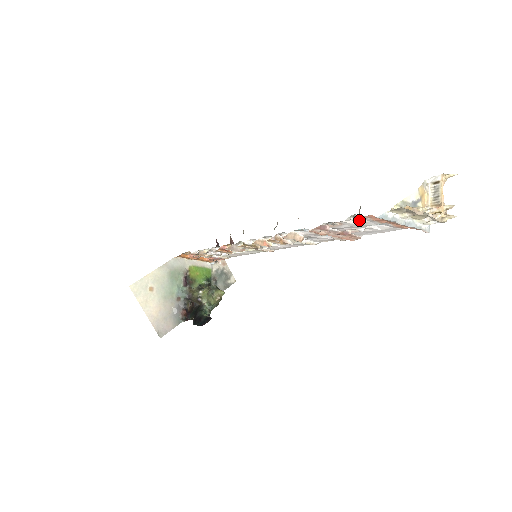
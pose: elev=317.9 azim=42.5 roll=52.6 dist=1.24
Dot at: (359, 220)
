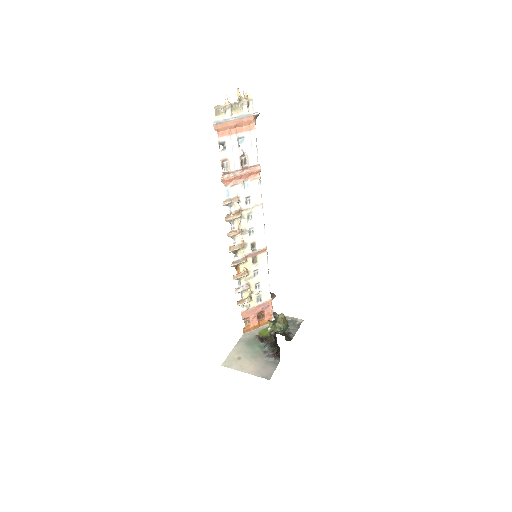
Dot at: (226, 145)
